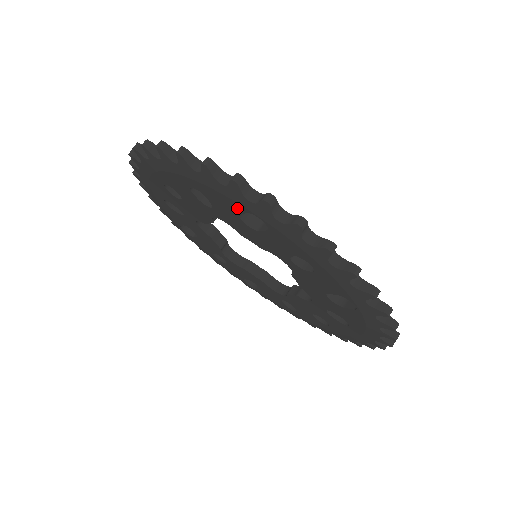
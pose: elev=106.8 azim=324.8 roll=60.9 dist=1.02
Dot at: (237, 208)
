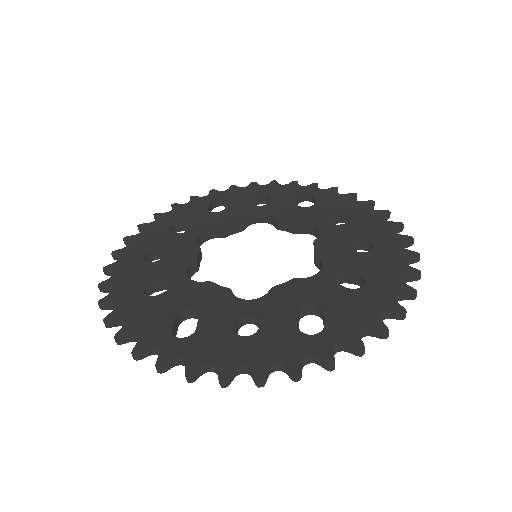
Dot at: occluded
